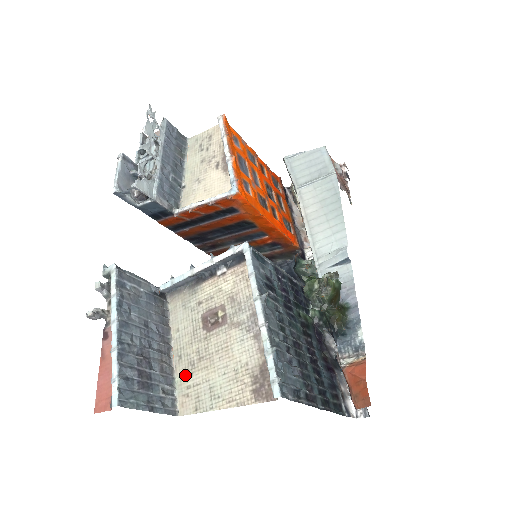
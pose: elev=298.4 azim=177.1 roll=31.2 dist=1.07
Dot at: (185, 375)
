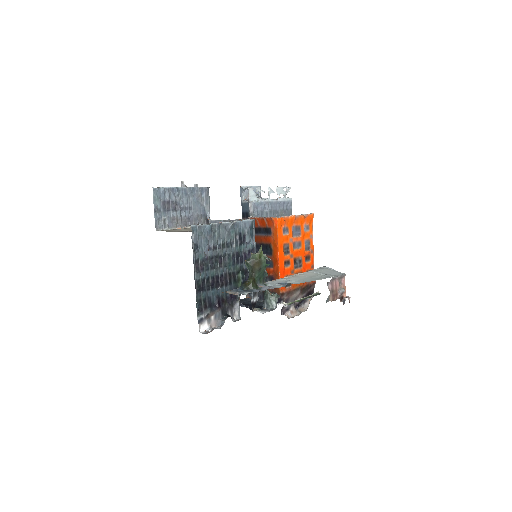
Dot at: (176, 229)
